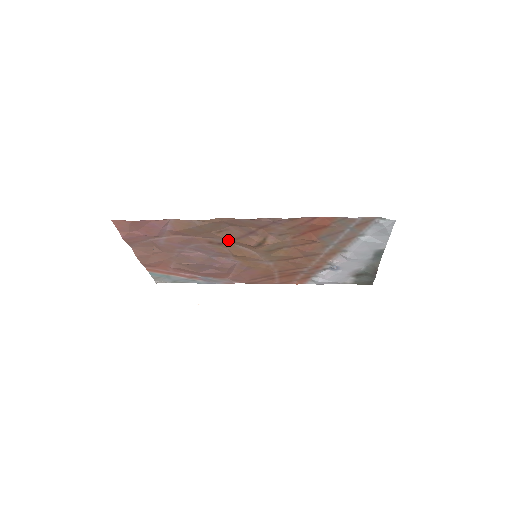
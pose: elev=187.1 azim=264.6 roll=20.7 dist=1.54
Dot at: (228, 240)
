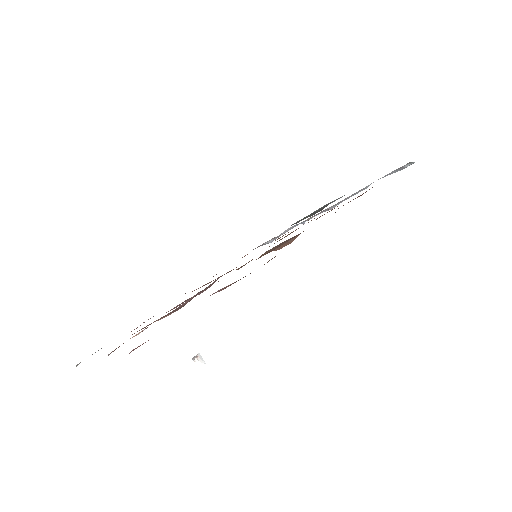
Dot at: occluded
